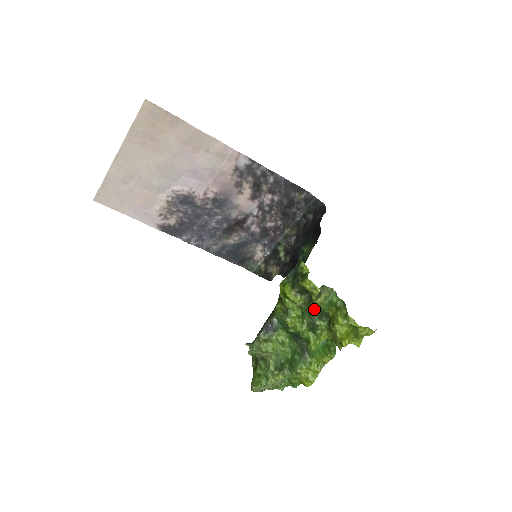
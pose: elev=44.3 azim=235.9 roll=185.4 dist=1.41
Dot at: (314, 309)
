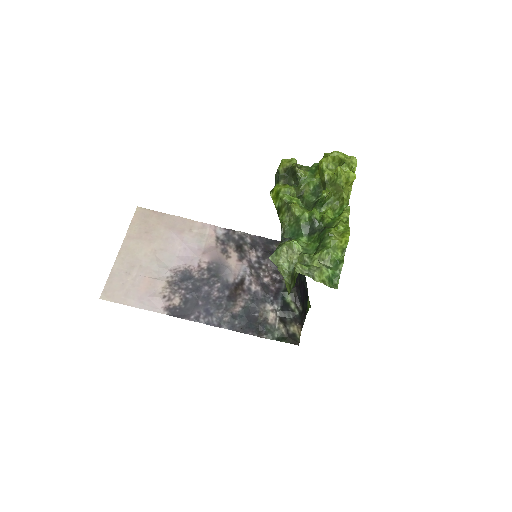
Dot at: (307, 192)
